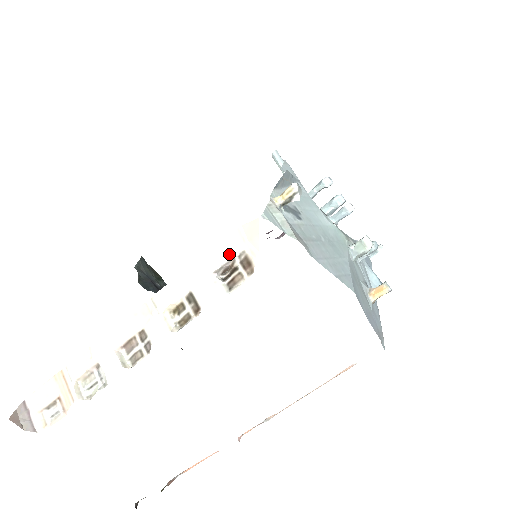
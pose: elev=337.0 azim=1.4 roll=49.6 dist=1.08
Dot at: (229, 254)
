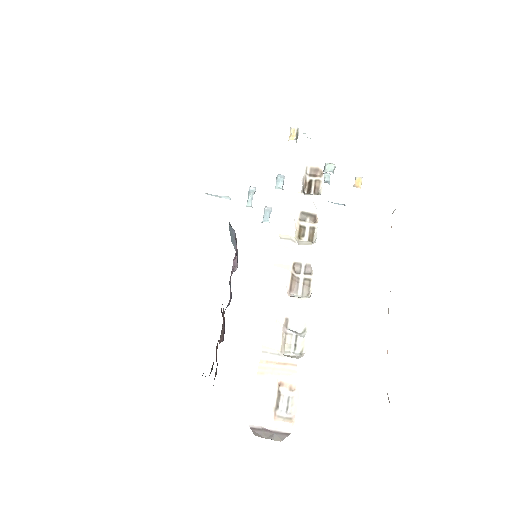
Dot at: (300, 174)
